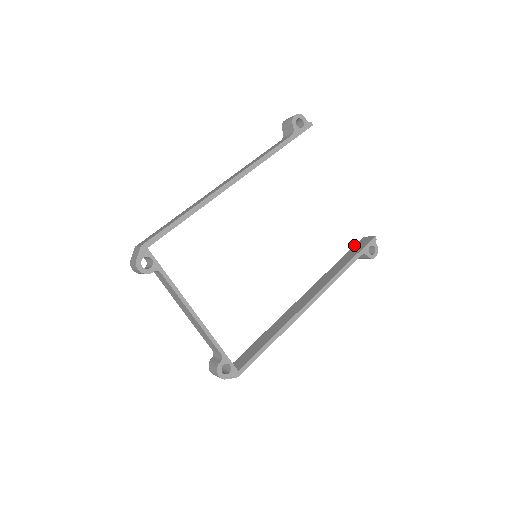
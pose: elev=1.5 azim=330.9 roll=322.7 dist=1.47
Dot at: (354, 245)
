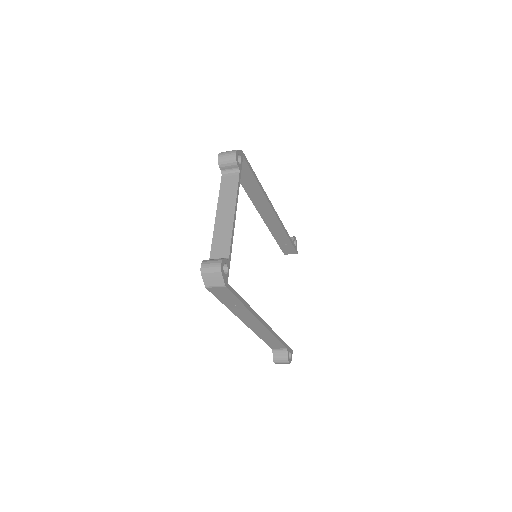
Dot at: occluded
